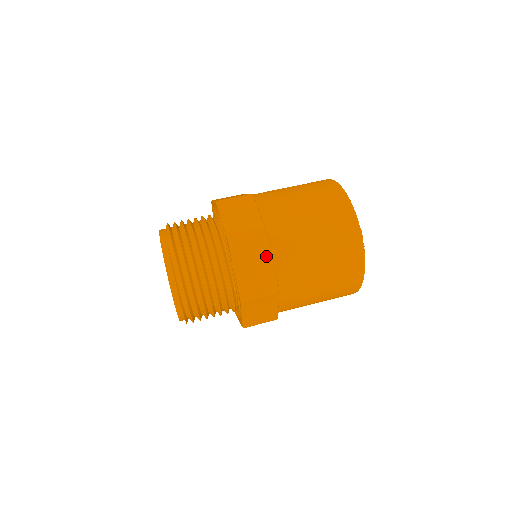
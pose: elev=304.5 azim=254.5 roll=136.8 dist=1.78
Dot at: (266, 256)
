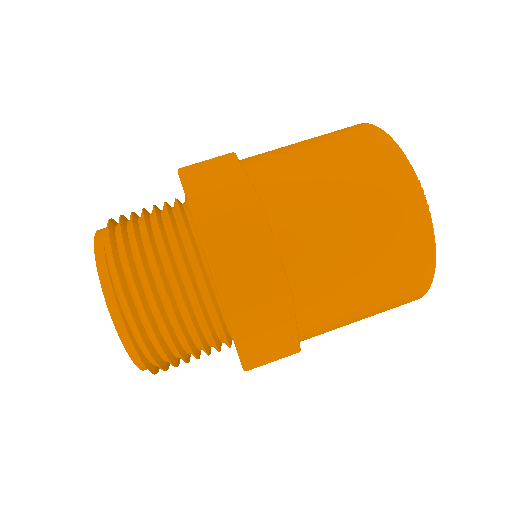
Dot at: (261, 236)
